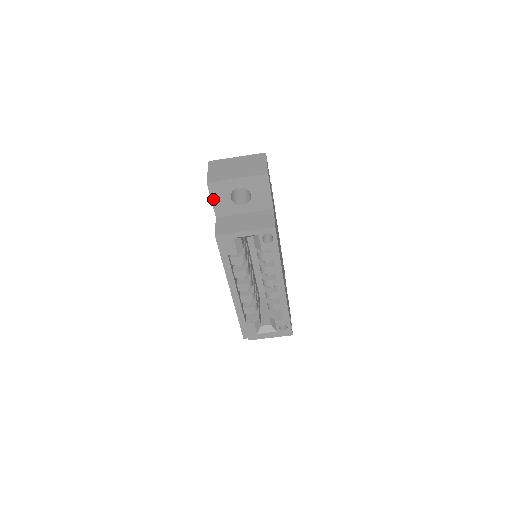
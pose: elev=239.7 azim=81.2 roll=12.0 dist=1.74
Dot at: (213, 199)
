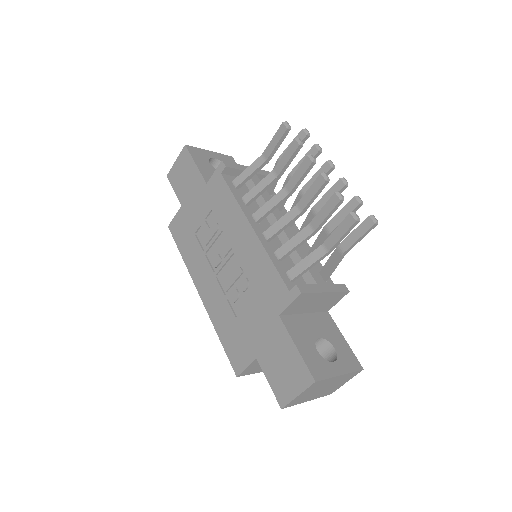
Dot at: (271, 384)
